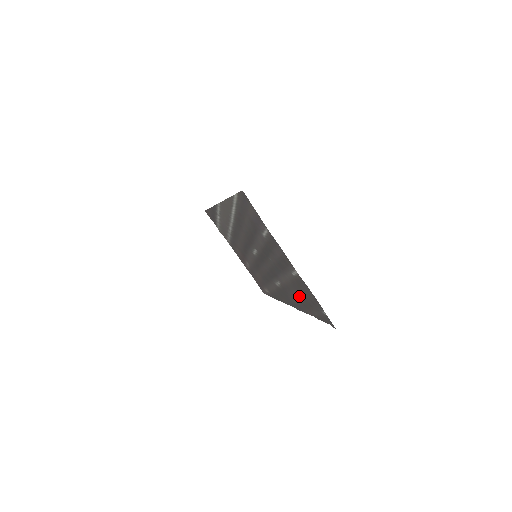
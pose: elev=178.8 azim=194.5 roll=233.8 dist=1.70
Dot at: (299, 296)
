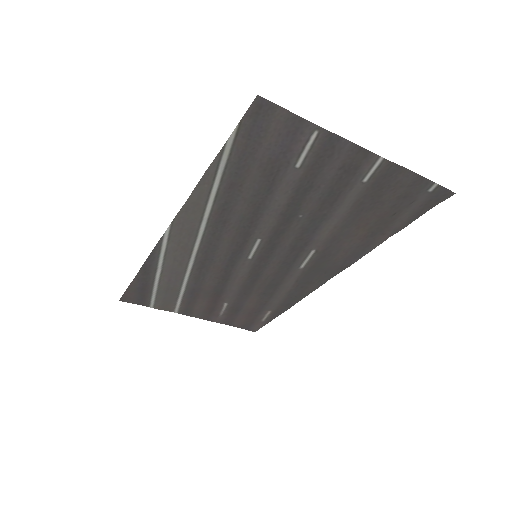
Dot at: (362, 227)
